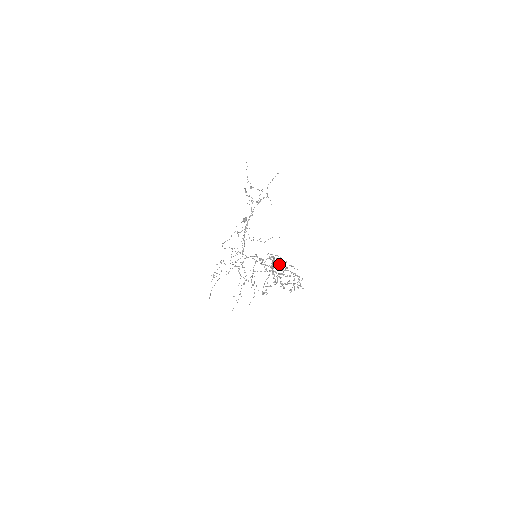
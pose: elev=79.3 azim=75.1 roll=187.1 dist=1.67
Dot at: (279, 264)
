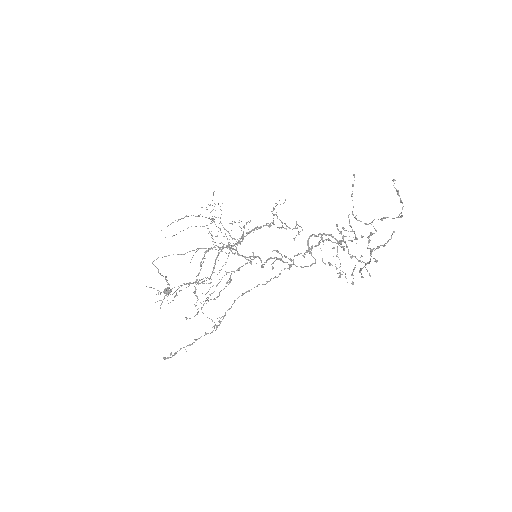
Dot at: occluded
